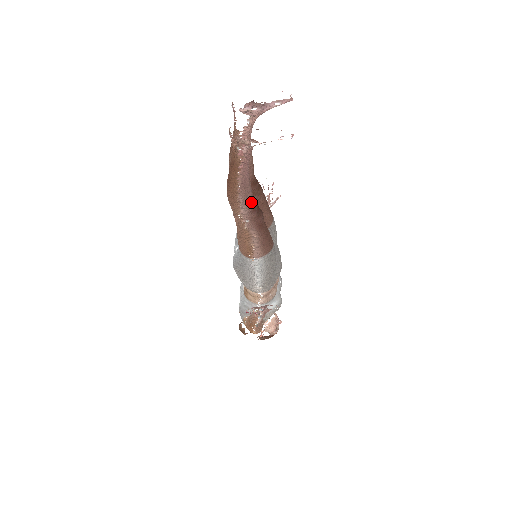
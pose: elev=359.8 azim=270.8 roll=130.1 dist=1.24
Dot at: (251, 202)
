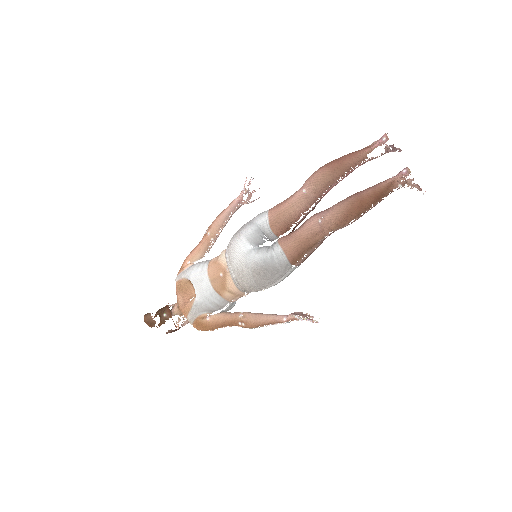
Dot at: occluded
